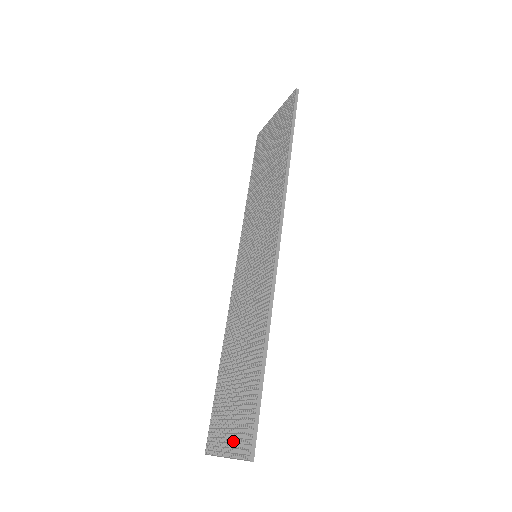
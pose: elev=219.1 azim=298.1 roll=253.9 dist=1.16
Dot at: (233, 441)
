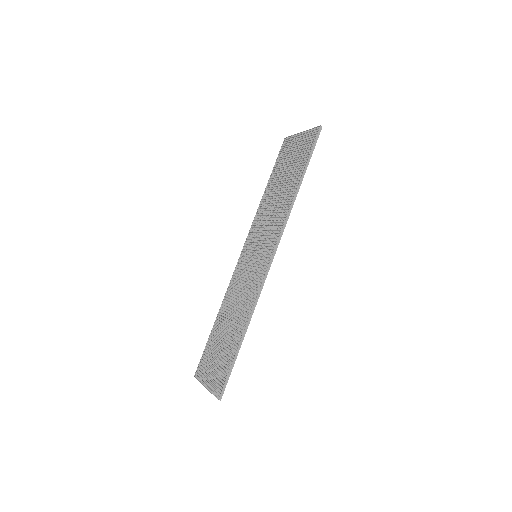
Dot at: (212, 381)
